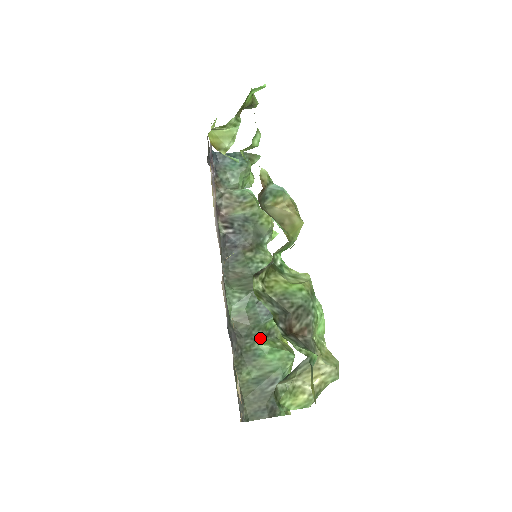
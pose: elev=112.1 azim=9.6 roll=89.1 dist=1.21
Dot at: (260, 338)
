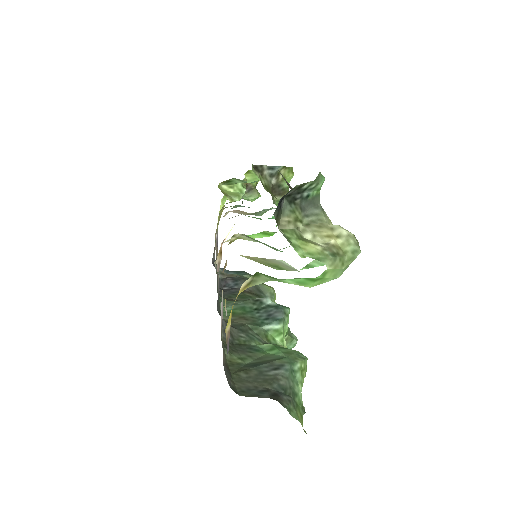
Dot at: (259, 342)
